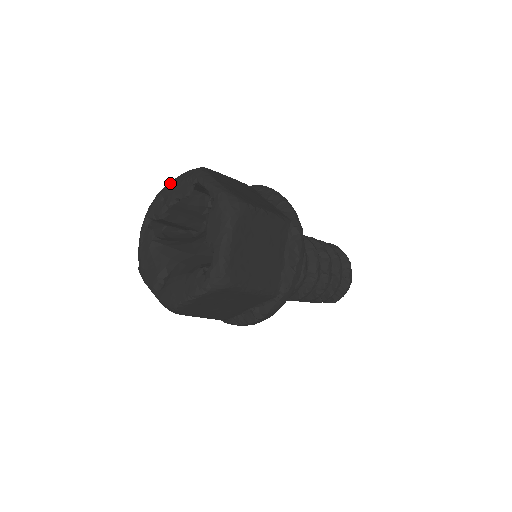
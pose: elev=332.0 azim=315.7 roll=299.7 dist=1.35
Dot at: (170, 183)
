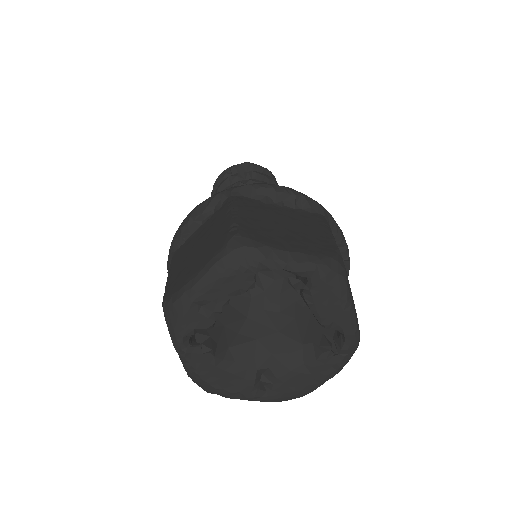
Dot at: (201, 284)
